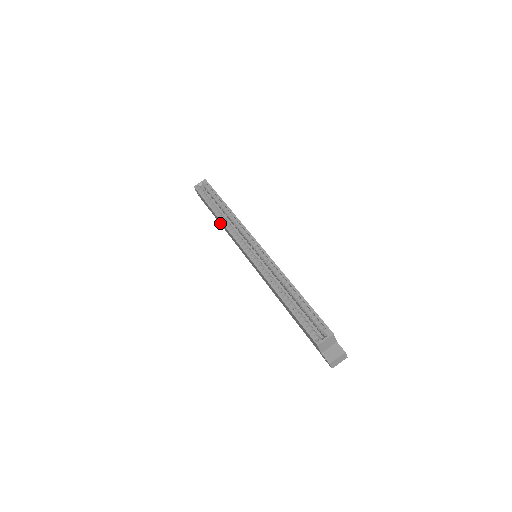
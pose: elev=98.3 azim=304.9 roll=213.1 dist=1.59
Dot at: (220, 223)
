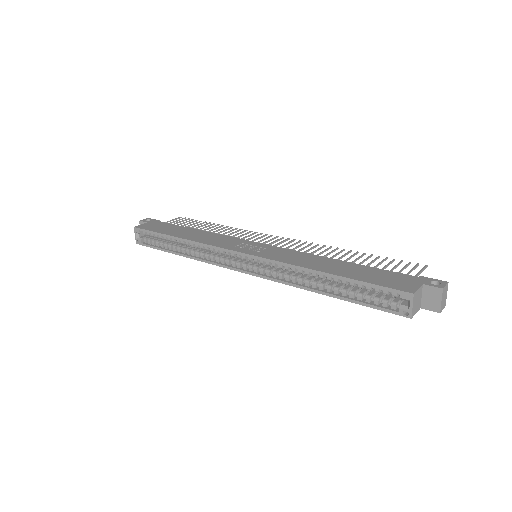
Dot at: occluded
